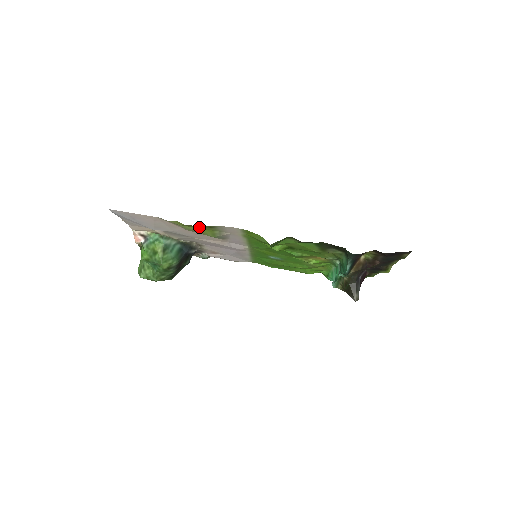
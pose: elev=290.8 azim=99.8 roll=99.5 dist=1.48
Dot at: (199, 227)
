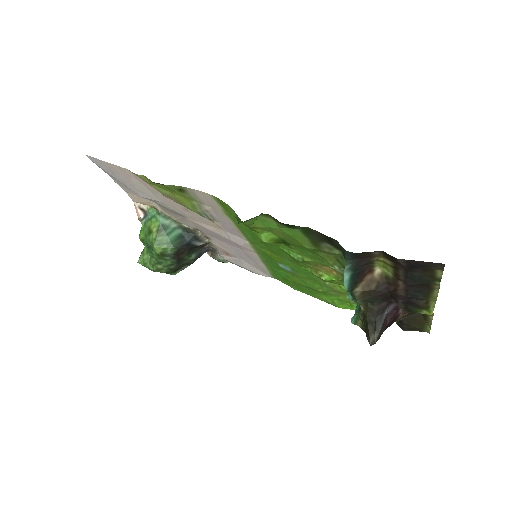
Dot at: (171, 189)
